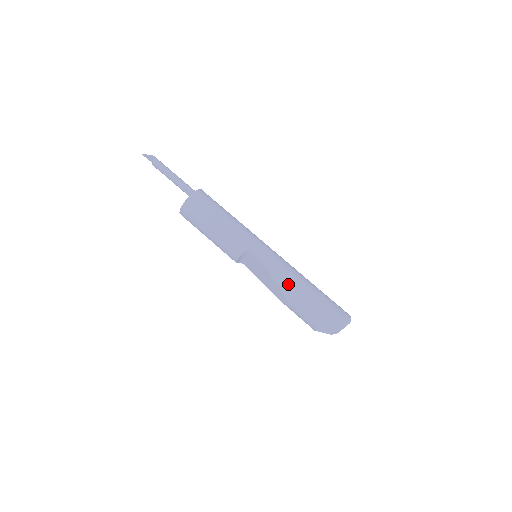
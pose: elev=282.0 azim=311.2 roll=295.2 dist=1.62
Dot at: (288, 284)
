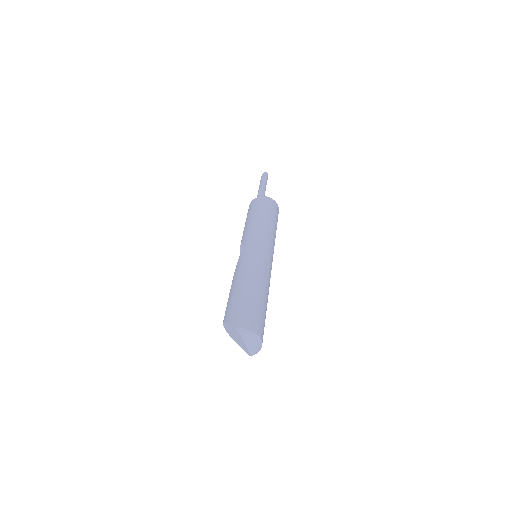
Dot at: (236, 277)
